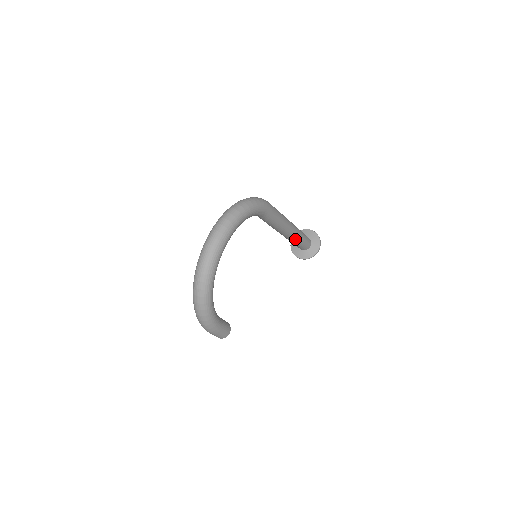
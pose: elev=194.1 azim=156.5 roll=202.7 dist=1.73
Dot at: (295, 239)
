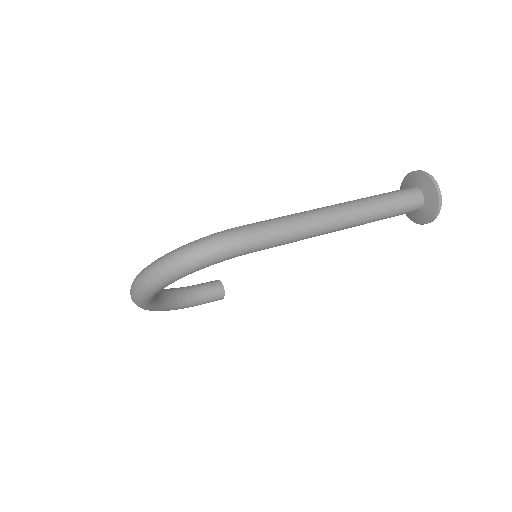
Dot at: occluded
